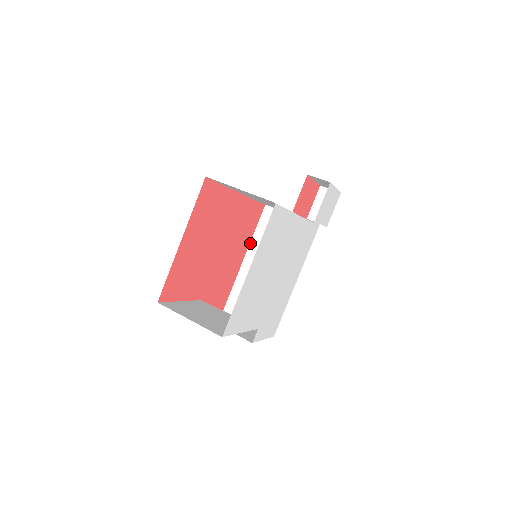
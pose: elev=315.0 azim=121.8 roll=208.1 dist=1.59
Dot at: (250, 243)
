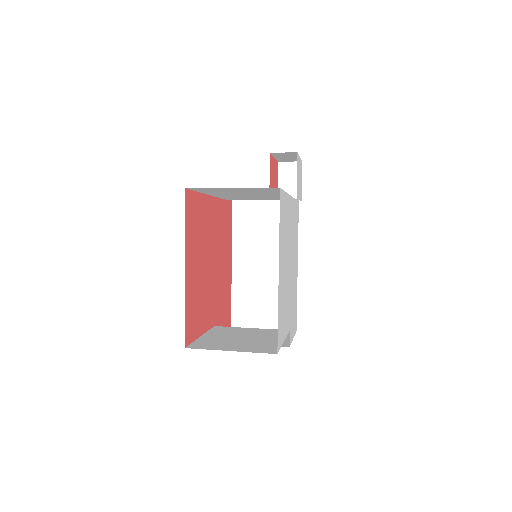
Dot at: (232, 247)
